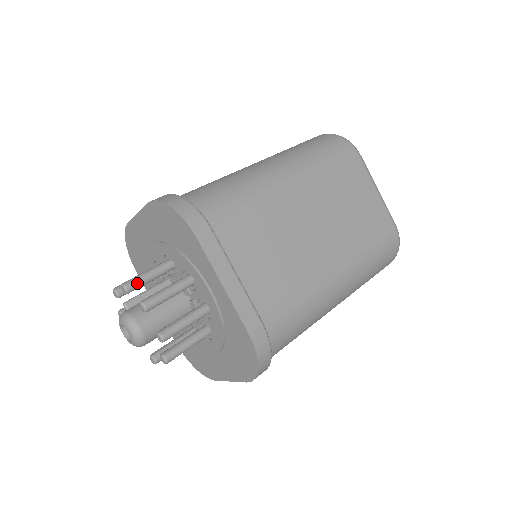
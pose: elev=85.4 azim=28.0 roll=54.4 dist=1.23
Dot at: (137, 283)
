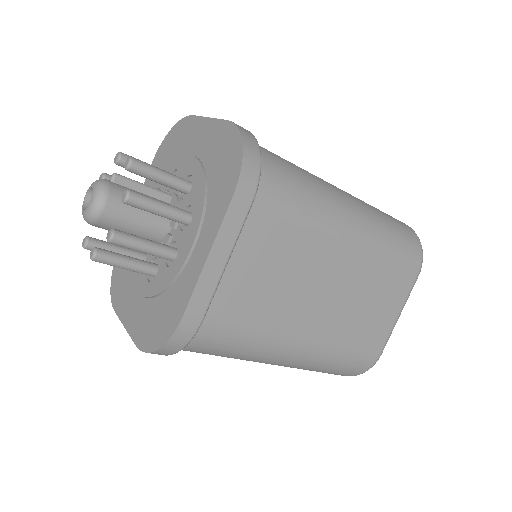
Dot at: (144, 171)
